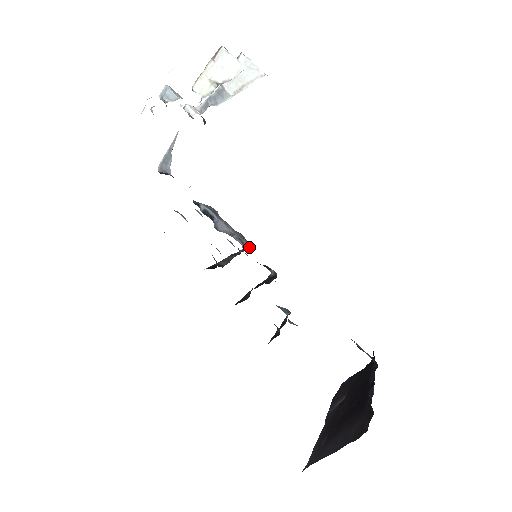
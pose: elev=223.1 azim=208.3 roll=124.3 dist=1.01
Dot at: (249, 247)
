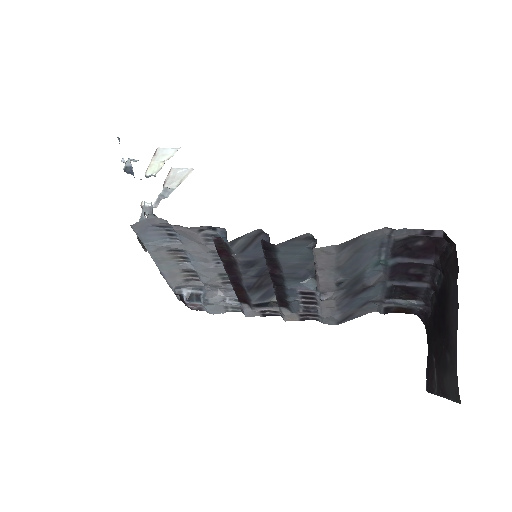
Dot at: occluded
